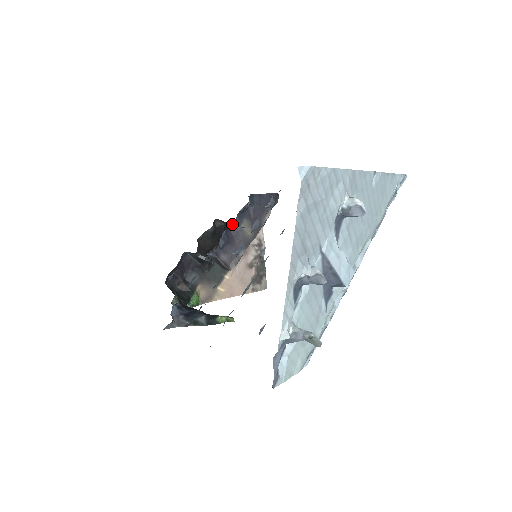
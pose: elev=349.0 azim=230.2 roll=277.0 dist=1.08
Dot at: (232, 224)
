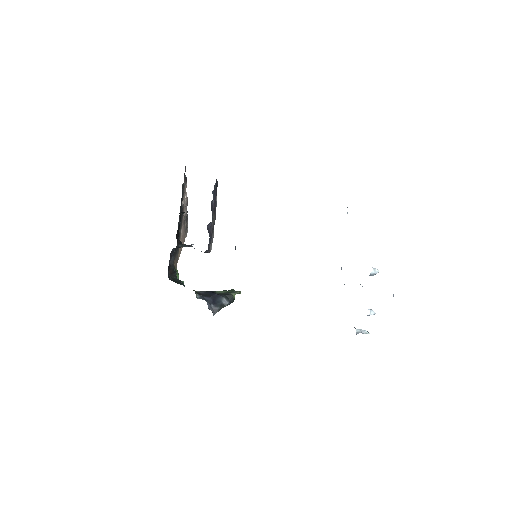
Dot at: occluded
